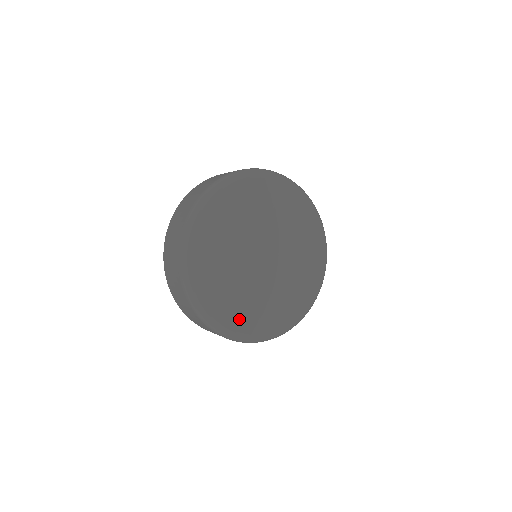
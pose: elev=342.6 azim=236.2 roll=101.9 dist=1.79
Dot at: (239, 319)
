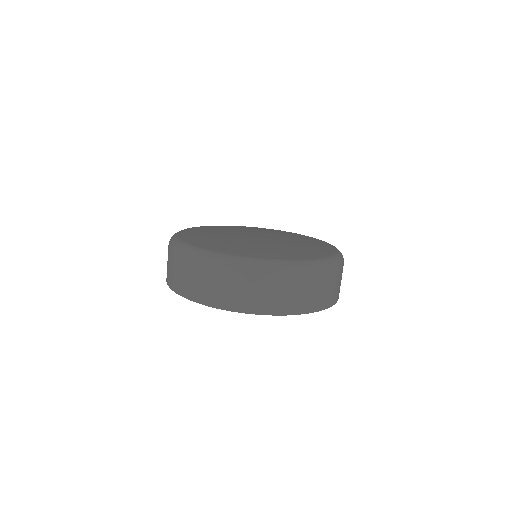
Dot at: (219, 248)
